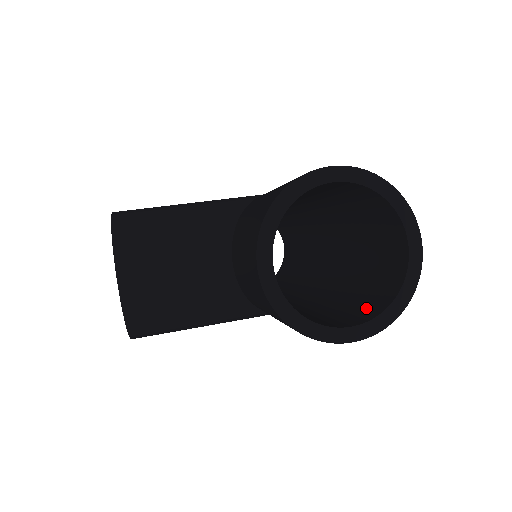
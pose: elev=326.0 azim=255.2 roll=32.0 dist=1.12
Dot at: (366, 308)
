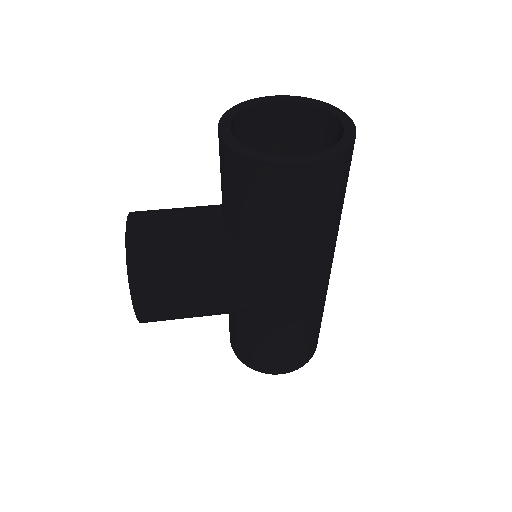
Dot at: occluded
